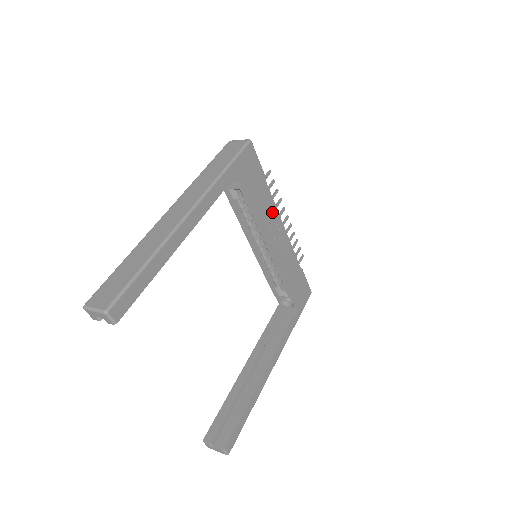
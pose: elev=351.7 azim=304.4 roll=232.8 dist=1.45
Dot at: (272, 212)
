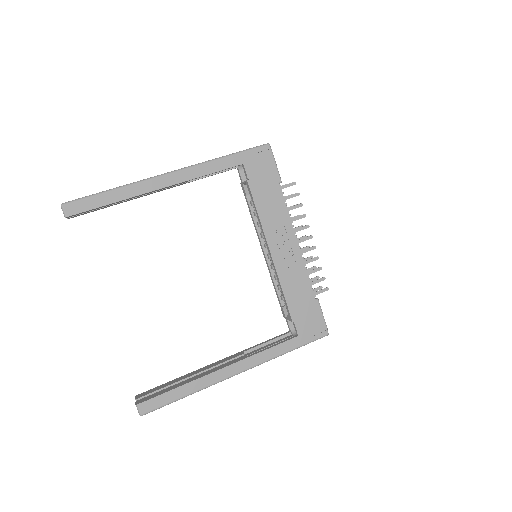
Dot at: (282, 218)
